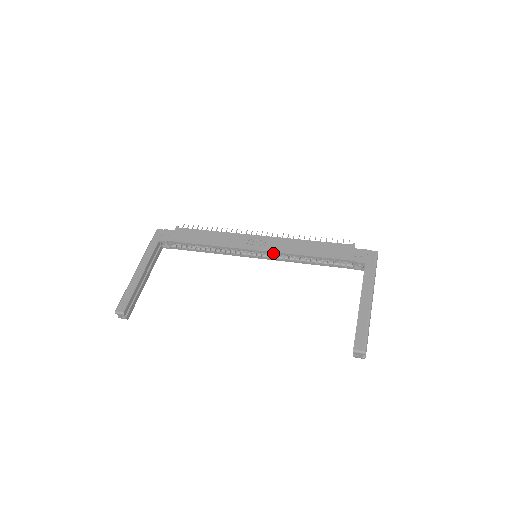
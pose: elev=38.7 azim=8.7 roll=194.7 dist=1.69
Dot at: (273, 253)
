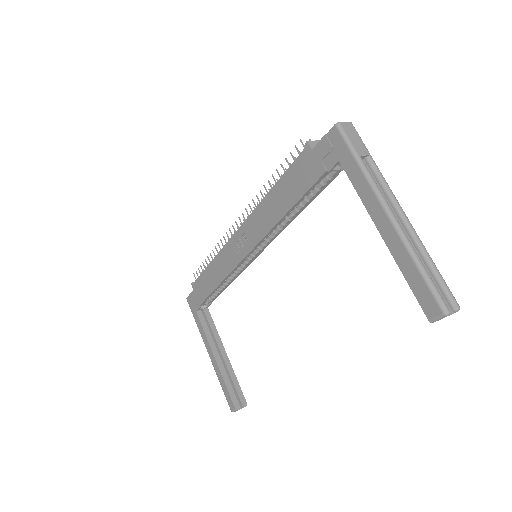
Dot at: (261, 242)
